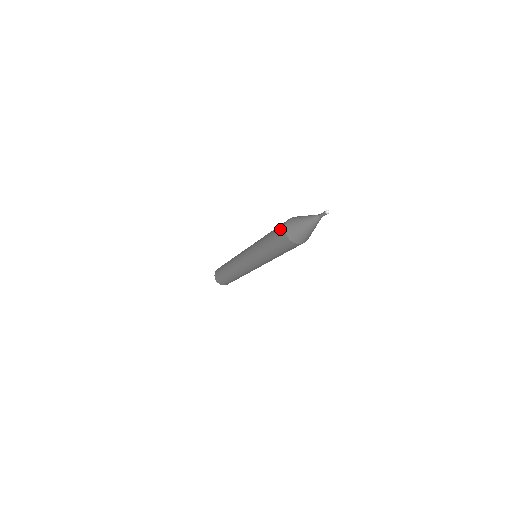
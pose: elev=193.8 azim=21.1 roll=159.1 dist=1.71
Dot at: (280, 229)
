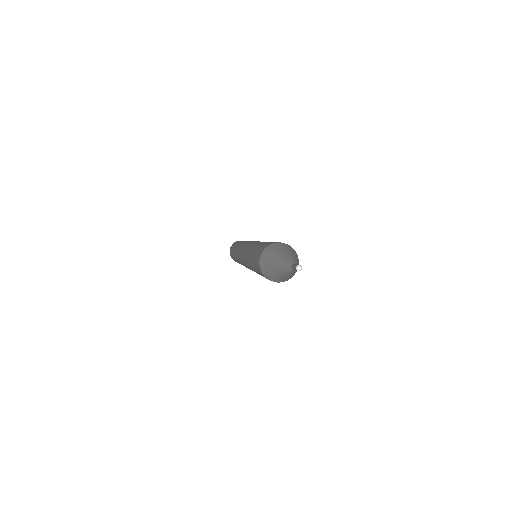
Dot at: (256, 261)
